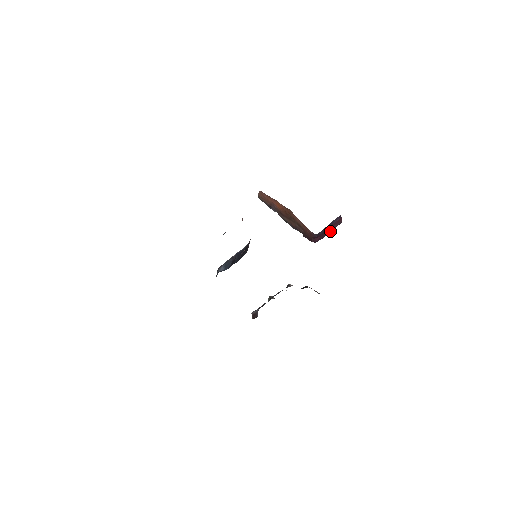
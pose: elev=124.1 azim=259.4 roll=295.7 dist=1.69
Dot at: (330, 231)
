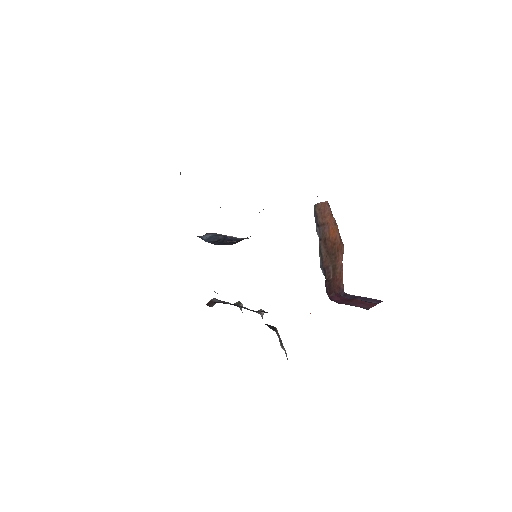
Dot at: (352, 305)
